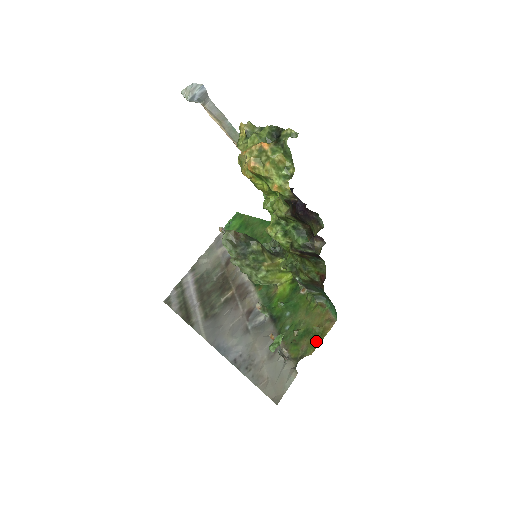
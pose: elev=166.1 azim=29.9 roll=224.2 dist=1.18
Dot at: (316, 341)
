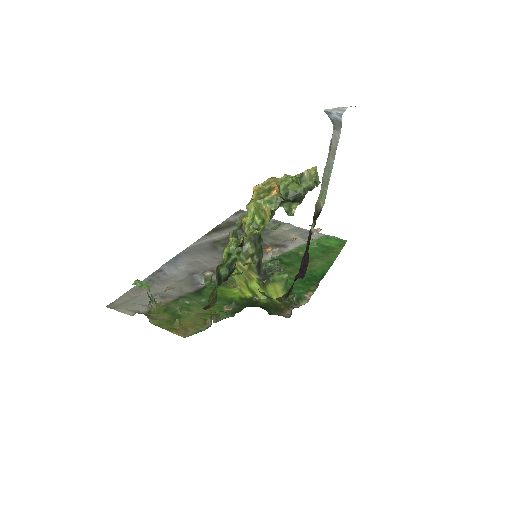
Dot at: (165, 325)
